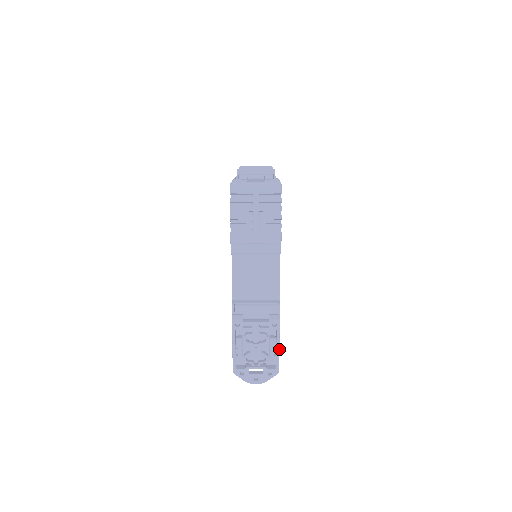
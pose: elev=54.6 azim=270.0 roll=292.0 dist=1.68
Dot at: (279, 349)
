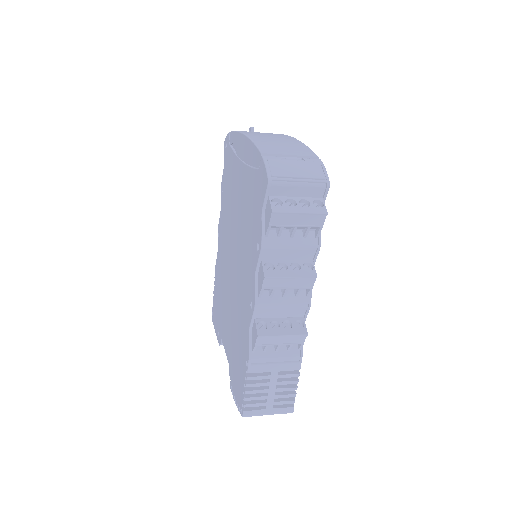
Dot at: occluded
